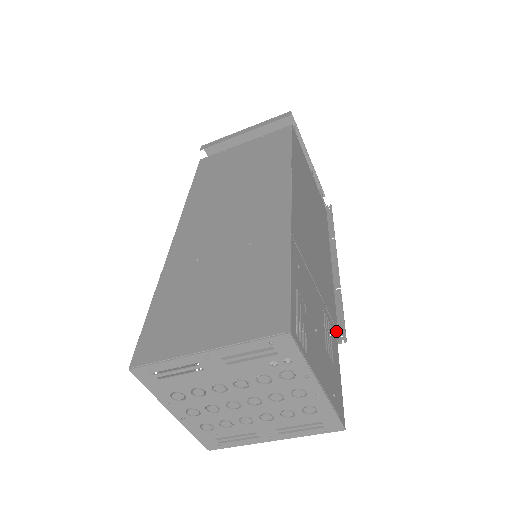
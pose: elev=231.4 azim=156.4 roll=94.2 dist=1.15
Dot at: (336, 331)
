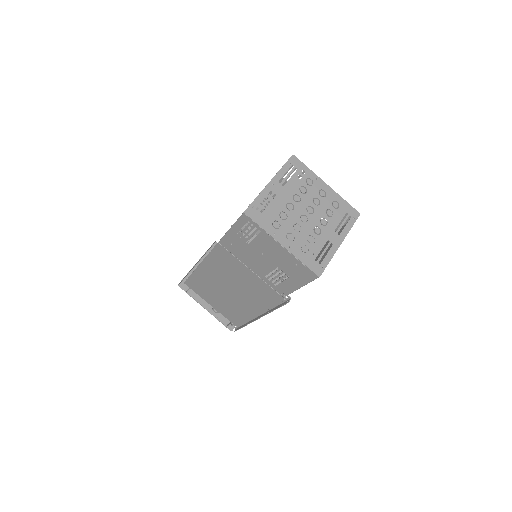
Dot at: occluded
